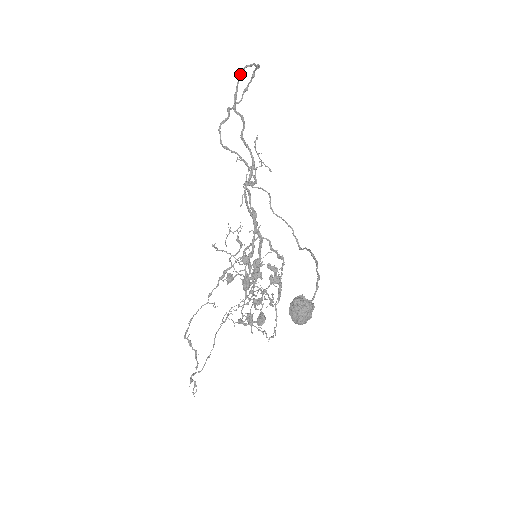
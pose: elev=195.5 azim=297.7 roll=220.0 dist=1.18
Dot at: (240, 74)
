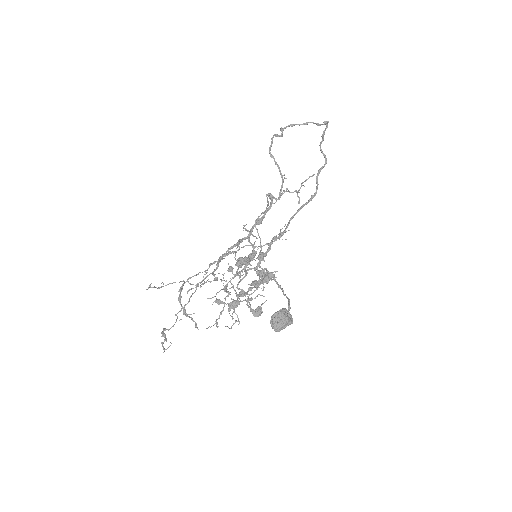
Dot at: (324, 123)
